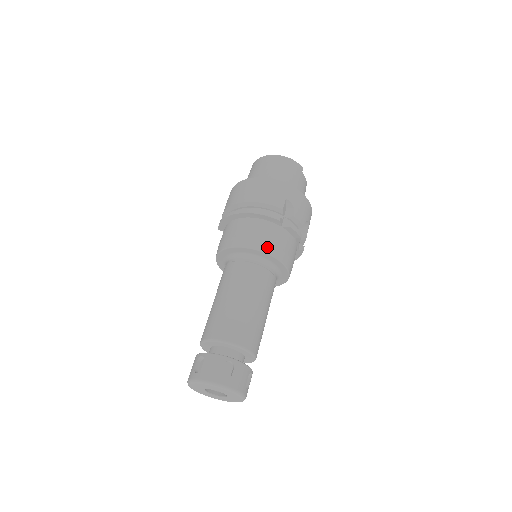
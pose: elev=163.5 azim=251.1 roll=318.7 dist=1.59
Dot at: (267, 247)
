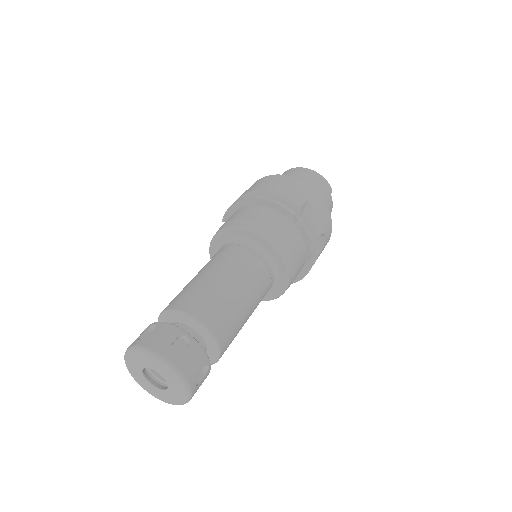
Dot at: (272, 236)
